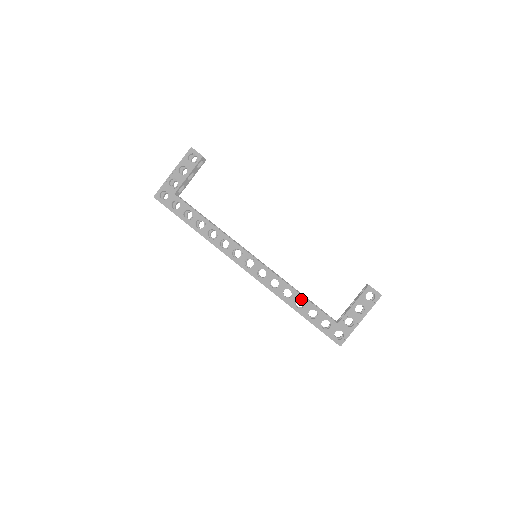
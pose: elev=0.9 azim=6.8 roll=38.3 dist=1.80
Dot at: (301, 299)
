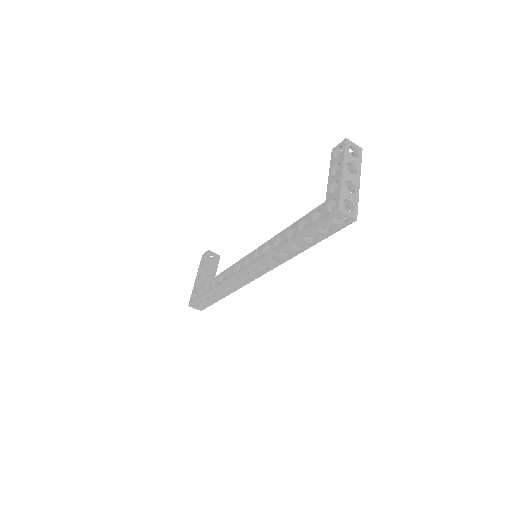
Dot at: (289, 230)
